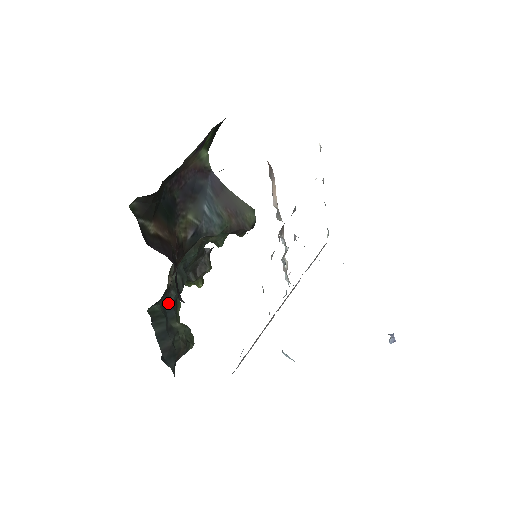
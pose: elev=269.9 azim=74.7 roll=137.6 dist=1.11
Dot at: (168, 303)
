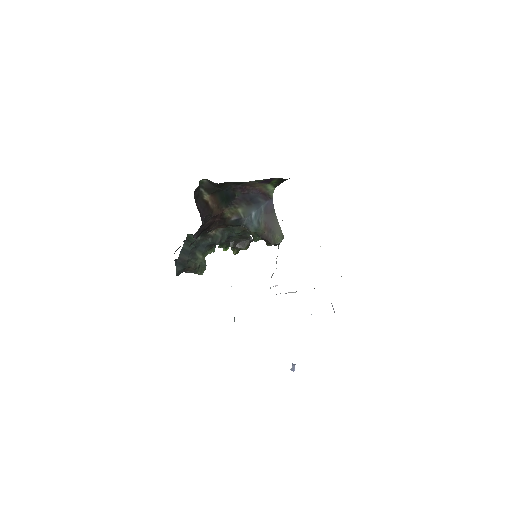
Dot at: (204, 242)
